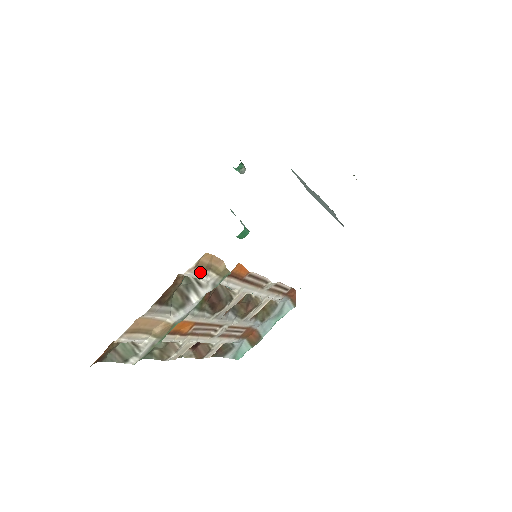
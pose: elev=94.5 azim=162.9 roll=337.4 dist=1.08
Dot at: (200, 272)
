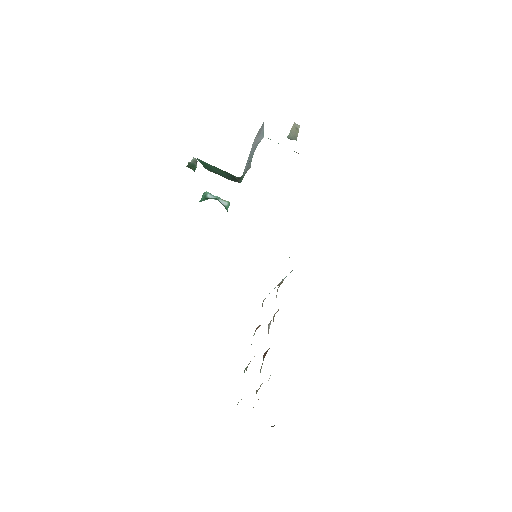
Dot at: occluded
